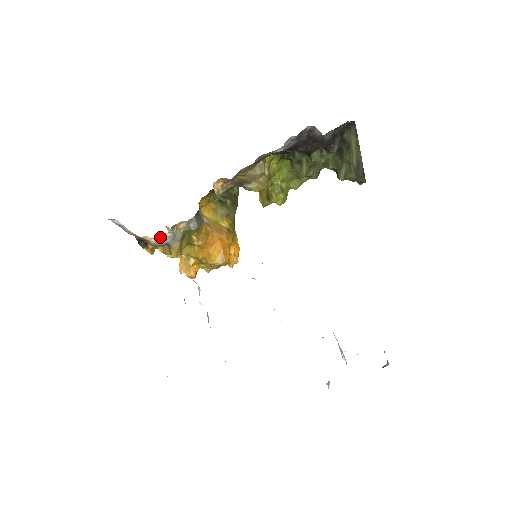
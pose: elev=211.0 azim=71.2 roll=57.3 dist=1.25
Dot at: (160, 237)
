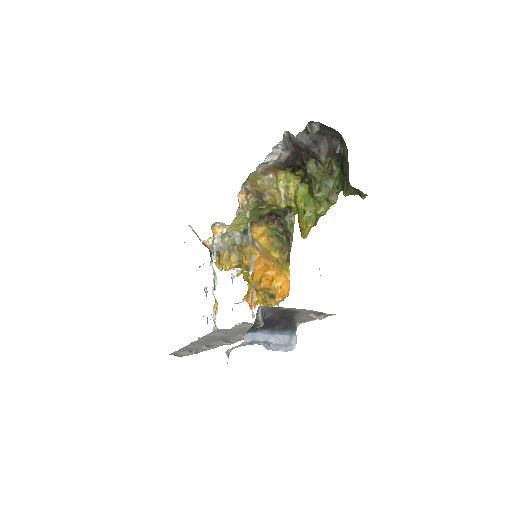
Dot at: (211, 242)
